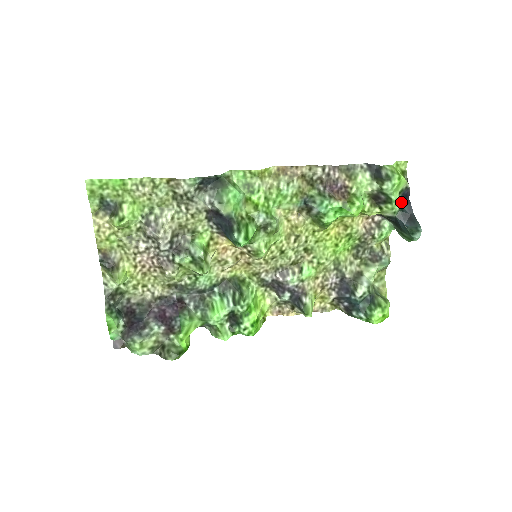
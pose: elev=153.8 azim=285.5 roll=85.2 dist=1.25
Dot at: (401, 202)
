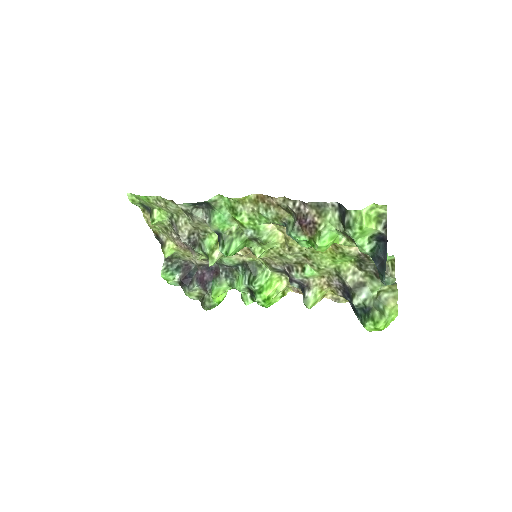
Dot at: (379, 243)
